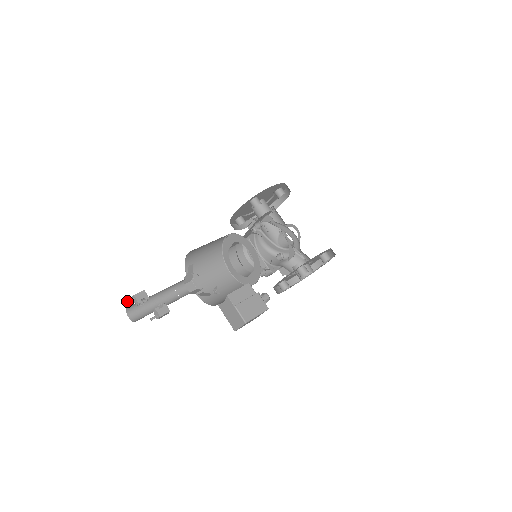
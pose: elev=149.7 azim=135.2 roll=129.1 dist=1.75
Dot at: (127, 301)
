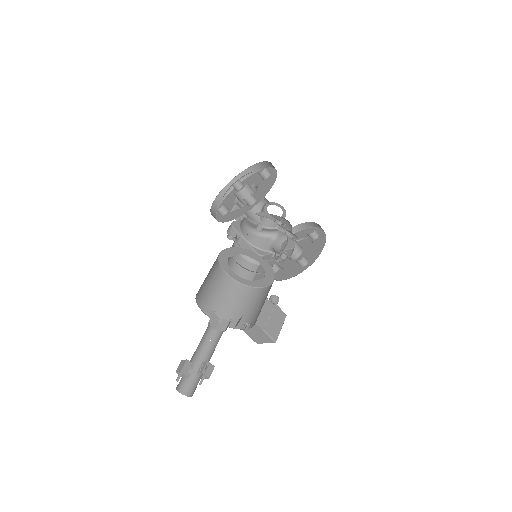
Dot at: (177, 381)
